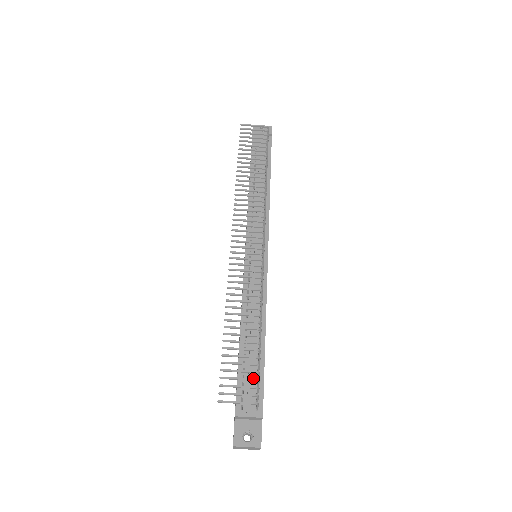
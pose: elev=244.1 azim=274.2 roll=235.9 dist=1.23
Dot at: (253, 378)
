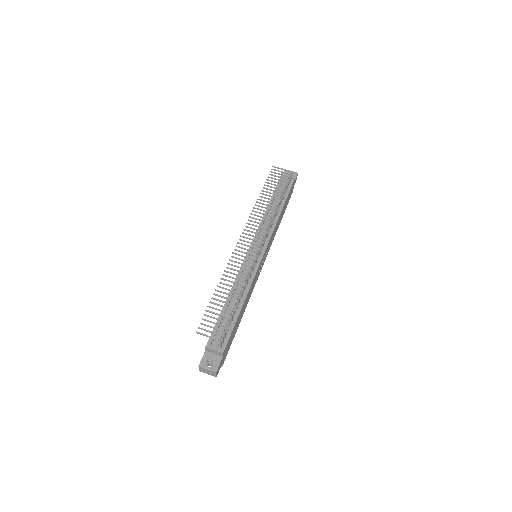
Dot at: (223, 325)
